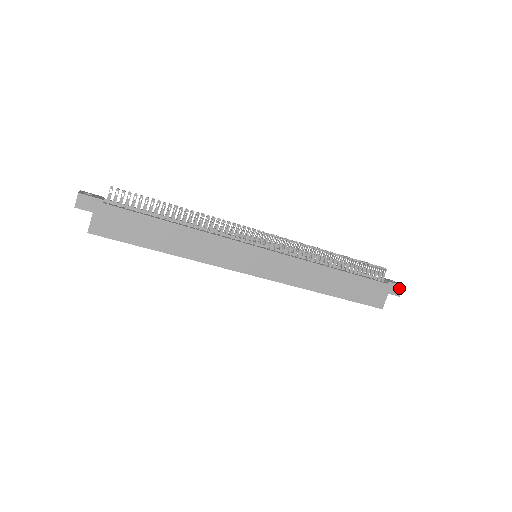
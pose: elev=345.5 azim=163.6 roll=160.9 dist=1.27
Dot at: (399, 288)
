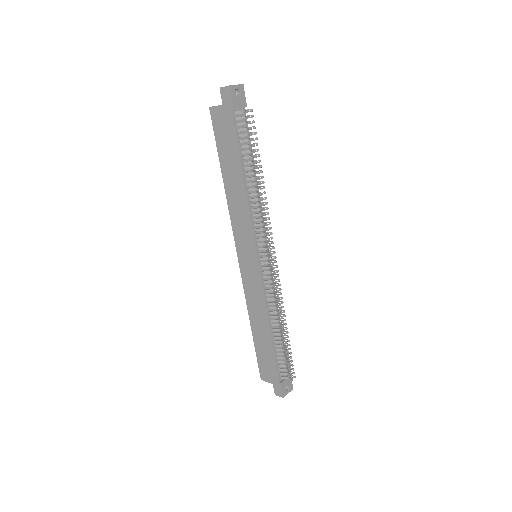
Dot at: (281, 394)
